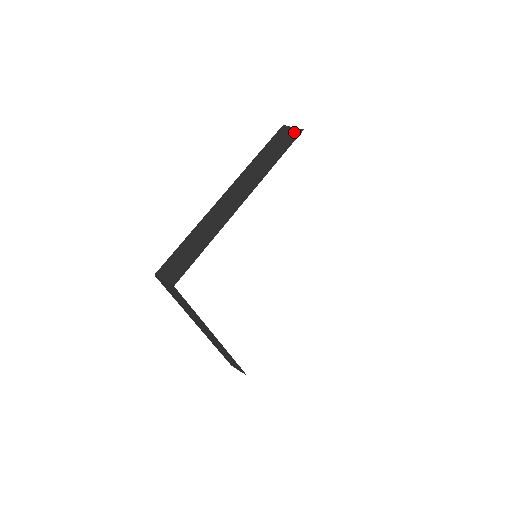
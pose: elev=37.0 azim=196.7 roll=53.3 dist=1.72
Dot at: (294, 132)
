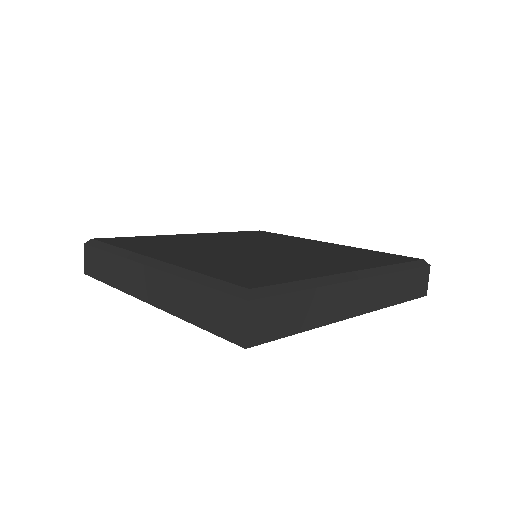
Dot at: (237, 331)
